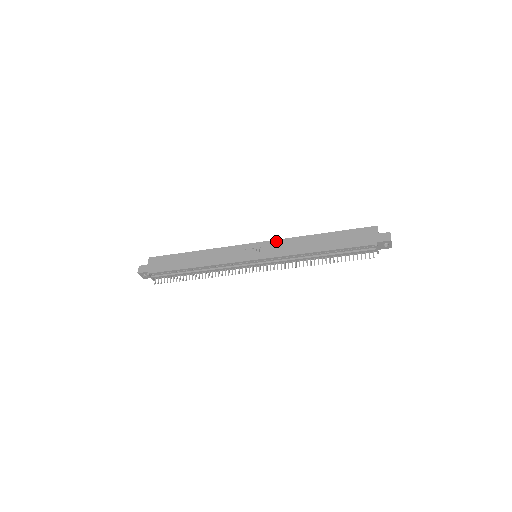
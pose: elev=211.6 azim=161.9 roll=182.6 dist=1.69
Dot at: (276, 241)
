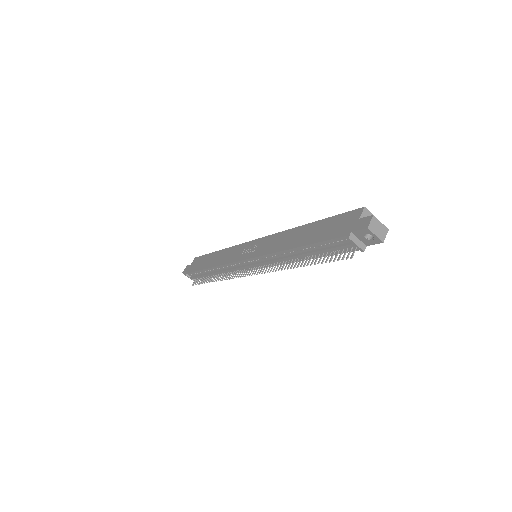
Dot at: (270, 236)
